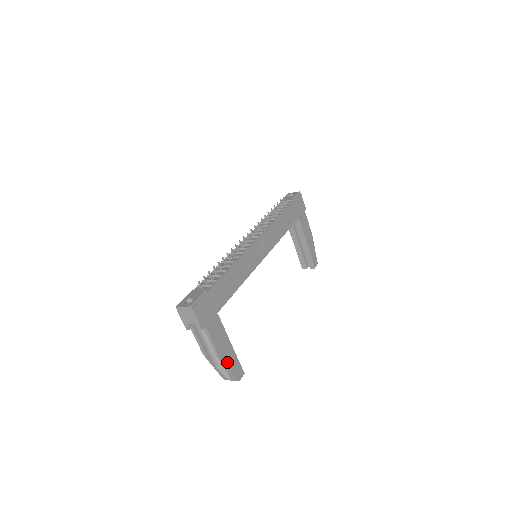
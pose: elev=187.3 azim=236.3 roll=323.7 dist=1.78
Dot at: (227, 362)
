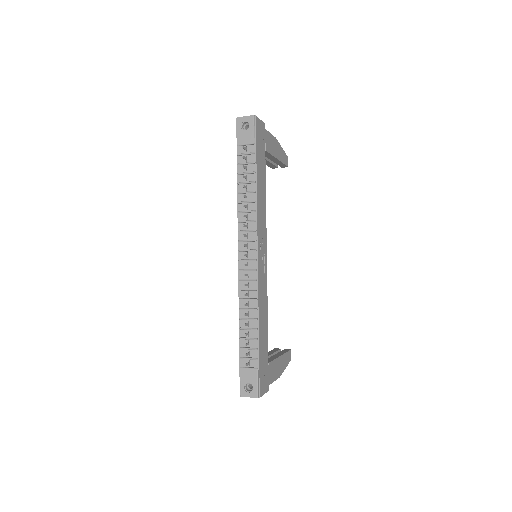
Dot at: (283, 368)
